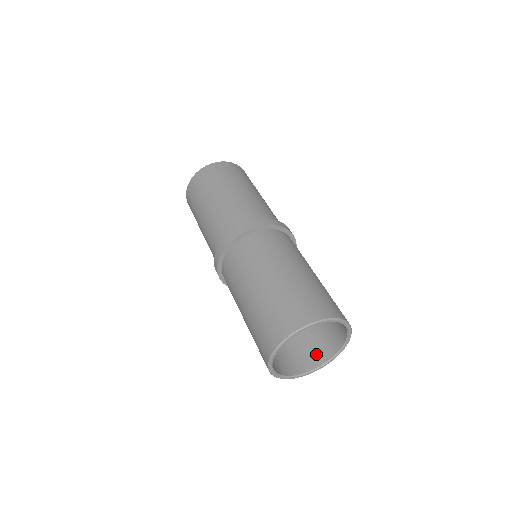
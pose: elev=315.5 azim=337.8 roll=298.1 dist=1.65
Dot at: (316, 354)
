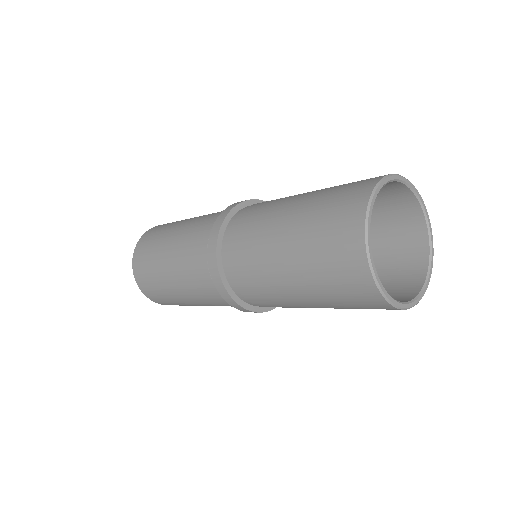
Dot at: occluded
